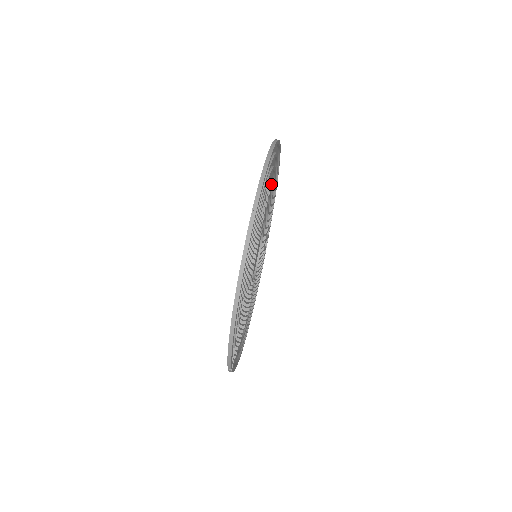
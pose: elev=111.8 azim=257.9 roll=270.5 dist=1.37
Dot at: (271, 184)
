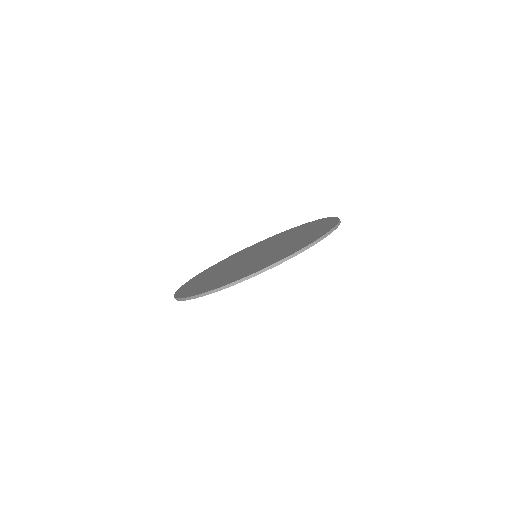
Dot at: occluded
